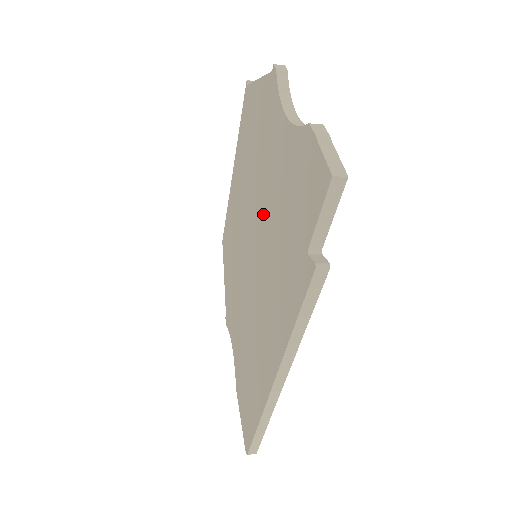
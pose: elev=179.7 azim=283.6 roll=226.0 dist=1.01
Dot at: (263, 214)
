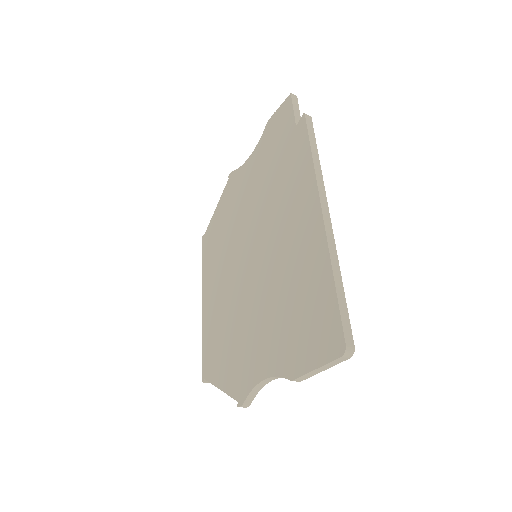
Dot at: (253, 211)
